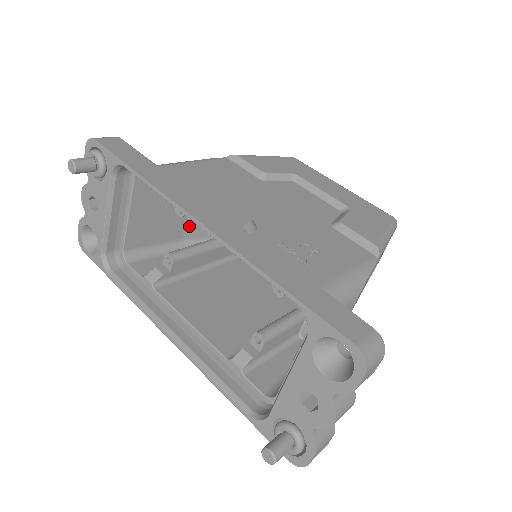
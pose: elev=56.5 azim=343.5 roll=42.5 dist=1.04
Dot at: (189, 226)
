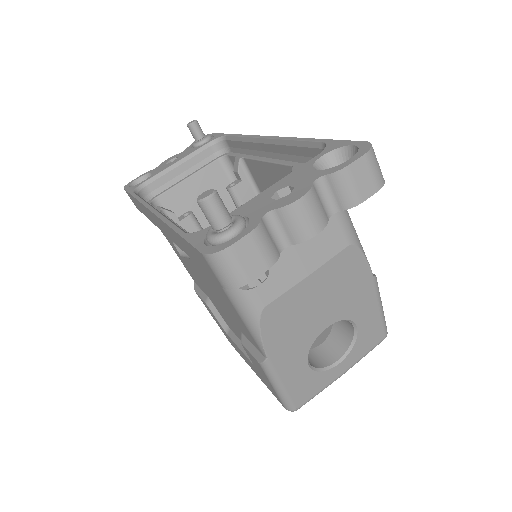
Dot at: occluded
